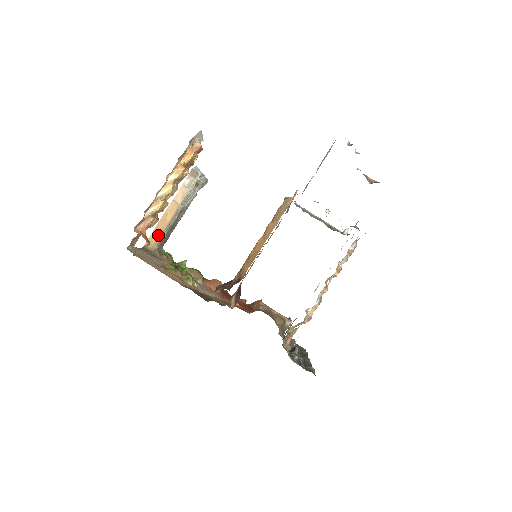
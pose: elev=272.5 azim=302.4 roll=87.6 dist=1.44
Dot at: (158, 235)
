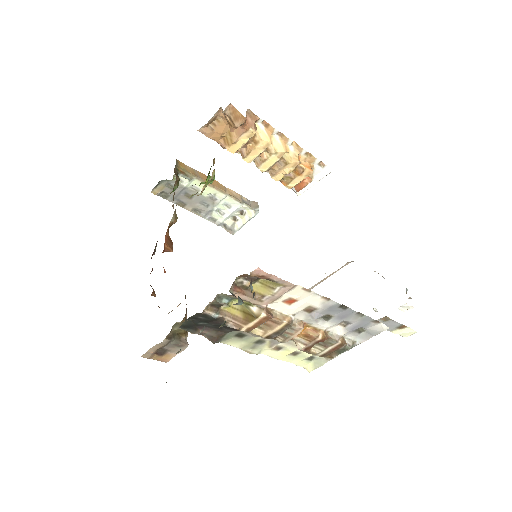
Dot at: (192, 172)
